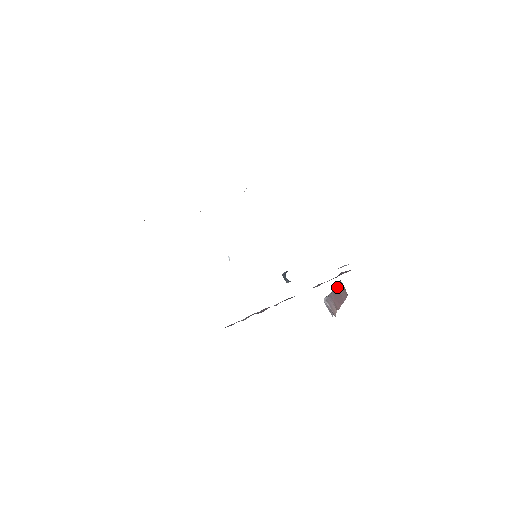
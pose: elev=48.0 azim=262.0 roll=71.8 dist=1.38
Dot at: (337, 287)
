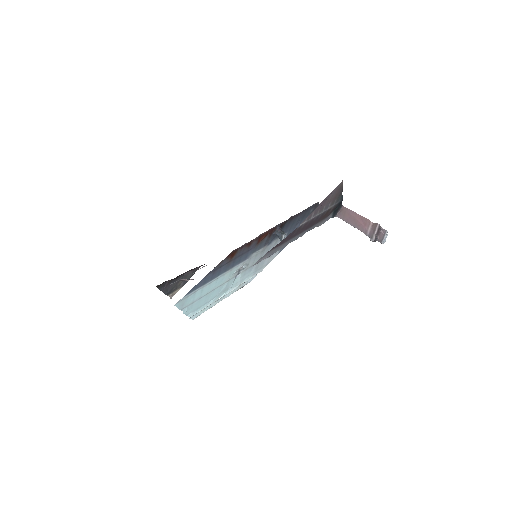
Dot at: (347, 221)
